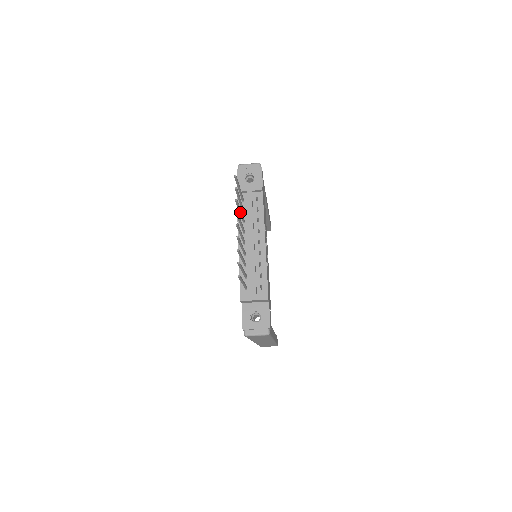
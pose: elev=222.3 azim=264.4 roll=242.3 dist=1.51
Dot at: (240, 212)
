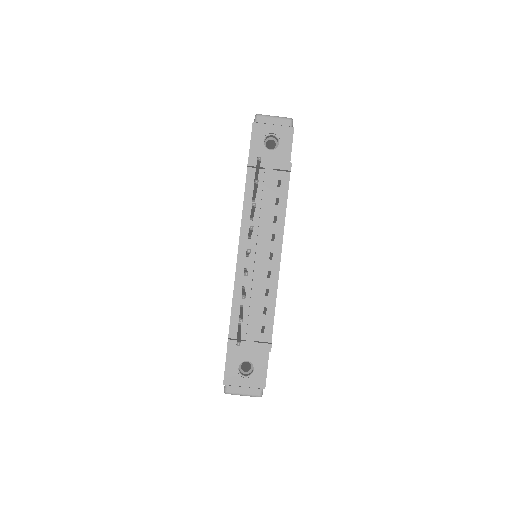
Dot at: (252, 212)
